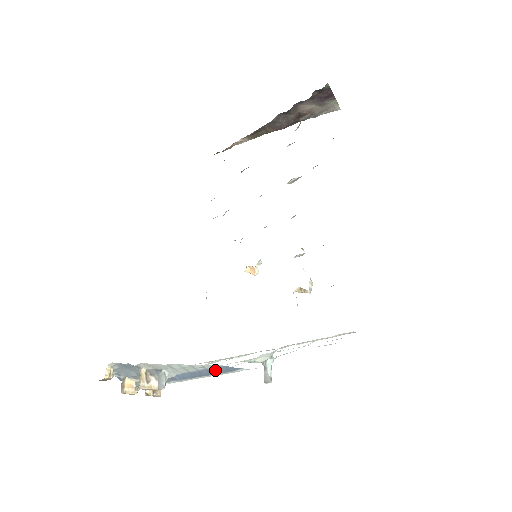
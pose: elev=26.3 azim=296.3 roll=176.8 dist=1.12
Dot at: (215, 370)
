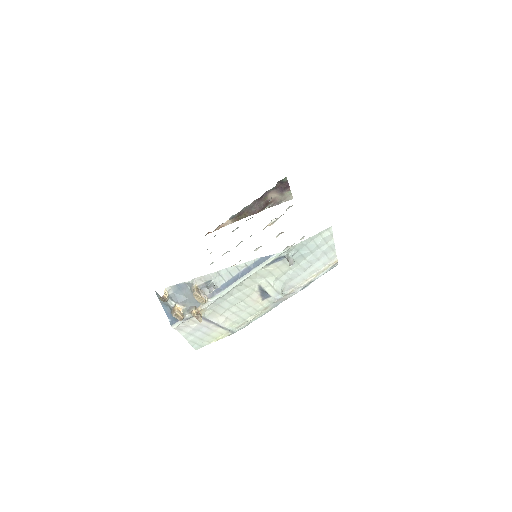
Dot at: (254, 265)
